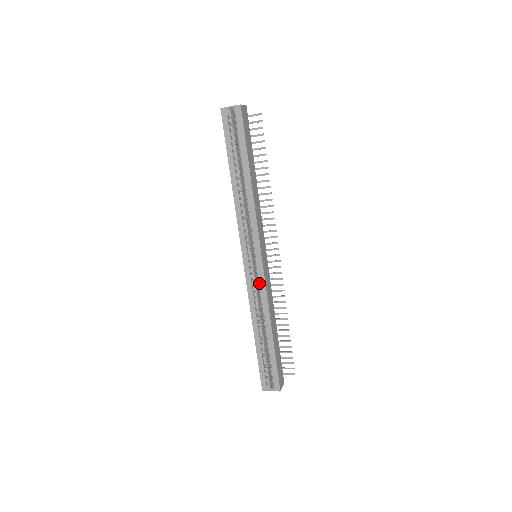
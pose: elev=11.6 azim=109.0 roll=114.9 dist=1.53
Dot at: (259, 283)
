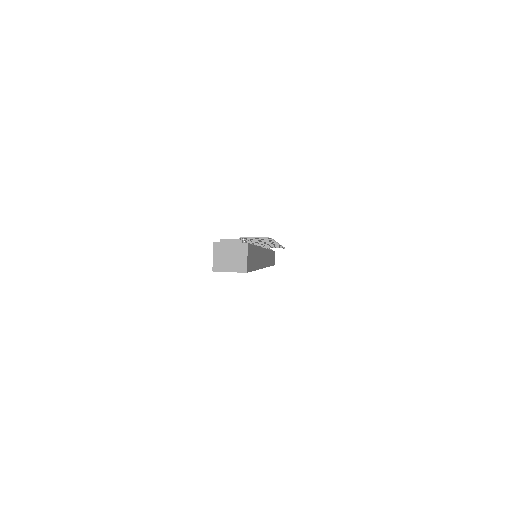
Dot at: occluded
